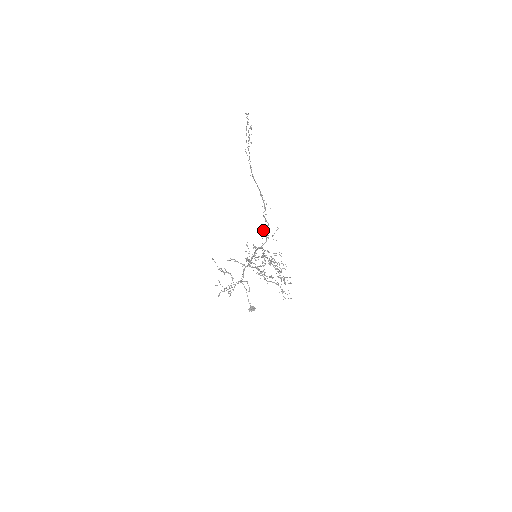
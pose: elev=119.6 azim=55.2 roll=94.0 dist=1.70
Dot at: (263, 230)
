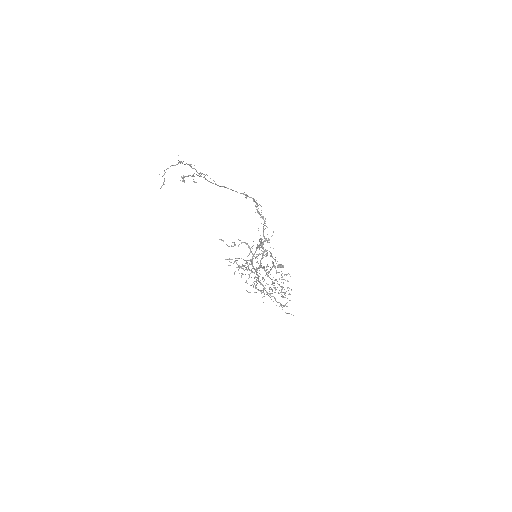
Dot at: (258, 230)
